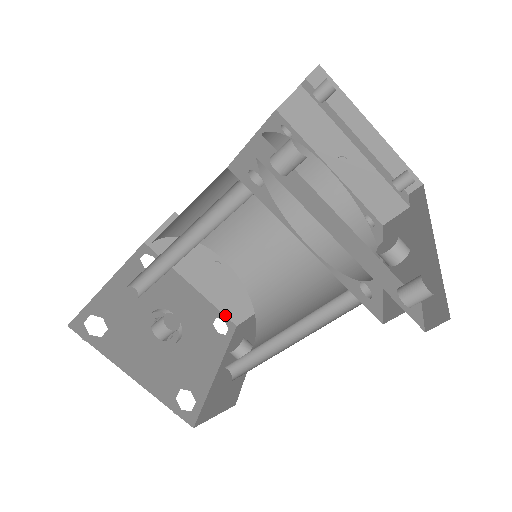
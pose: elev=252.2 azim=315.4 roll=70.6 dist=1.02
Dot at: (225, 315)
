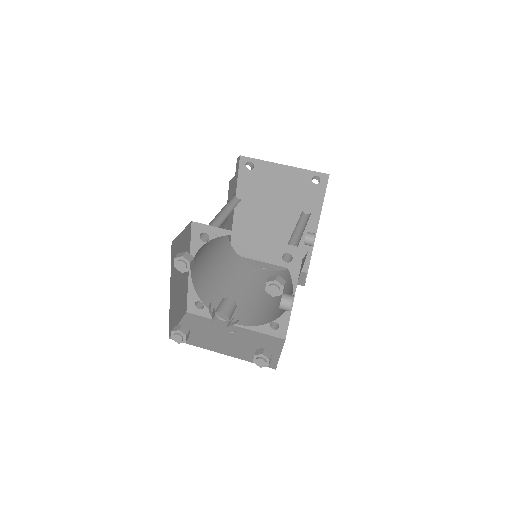
Dot at: occluded
